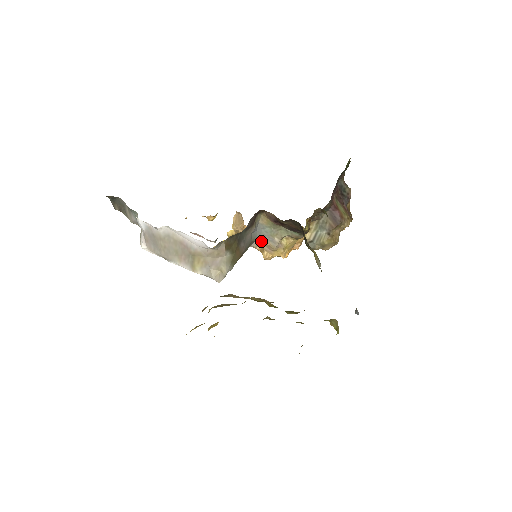
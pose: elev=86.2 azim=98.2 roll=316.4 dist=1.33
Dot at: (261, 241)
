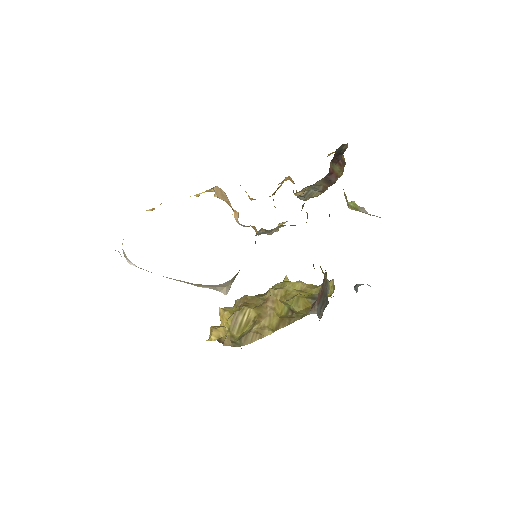
Dot at: occluded
